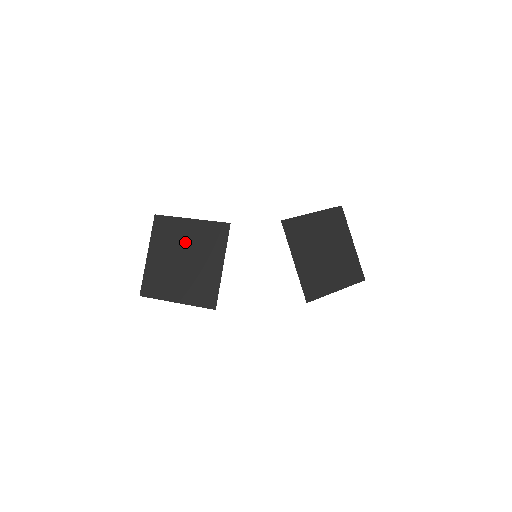
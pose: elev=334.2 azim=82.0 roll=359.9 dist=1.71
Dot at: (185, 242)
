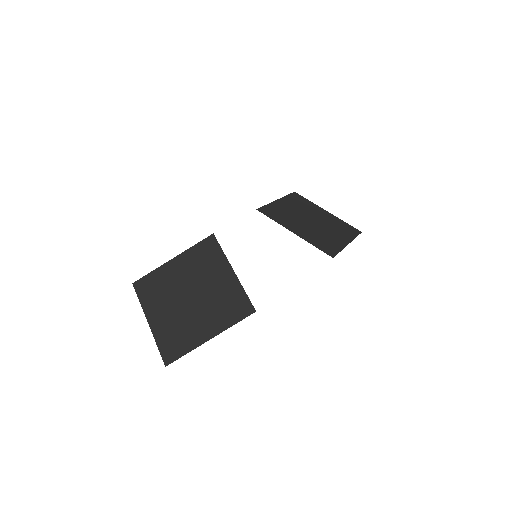
Dot at: (180, 281)
